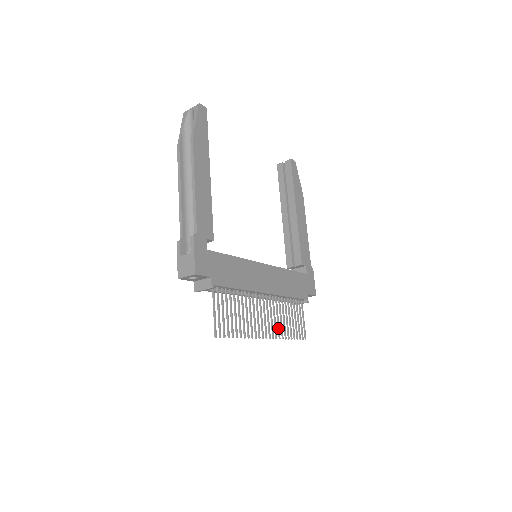
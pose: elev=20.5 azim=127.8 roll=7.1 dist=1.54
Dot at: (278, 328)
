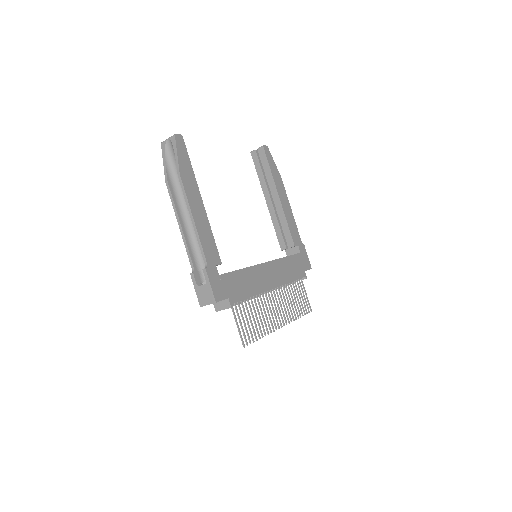
Dot at: (288, 313)
